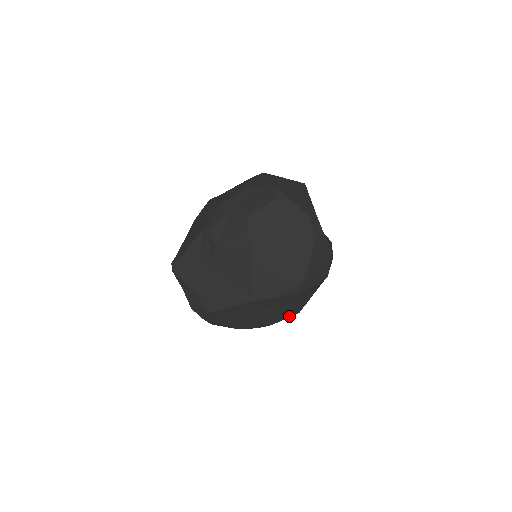
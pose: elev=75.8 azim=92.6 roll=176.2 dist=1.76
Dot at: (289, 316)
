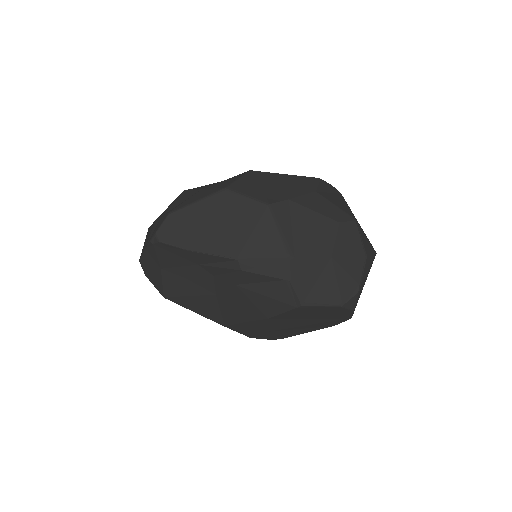
Dot at: occluded
